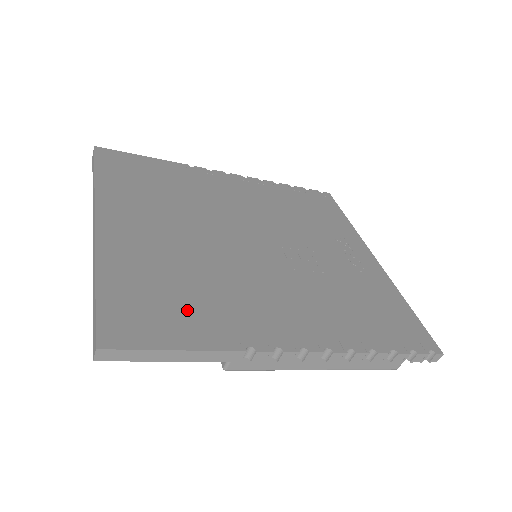
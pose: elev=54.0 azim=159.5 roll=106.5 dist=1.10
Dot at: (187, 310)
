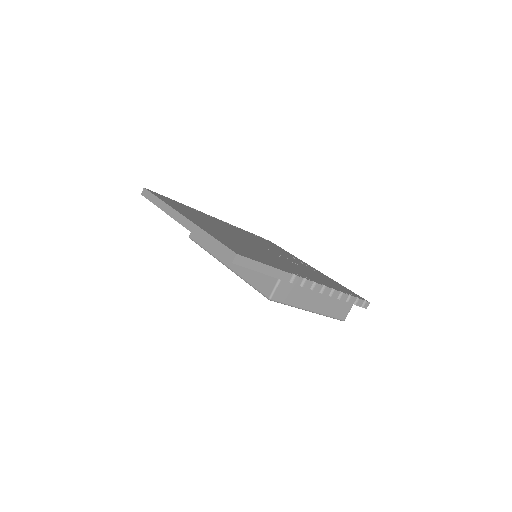
Dot at: (256, 255)
